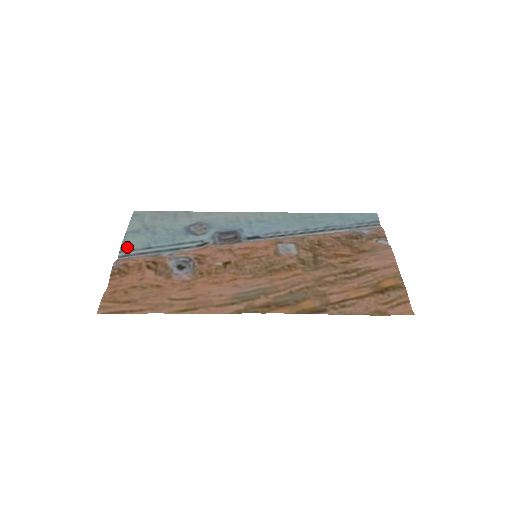
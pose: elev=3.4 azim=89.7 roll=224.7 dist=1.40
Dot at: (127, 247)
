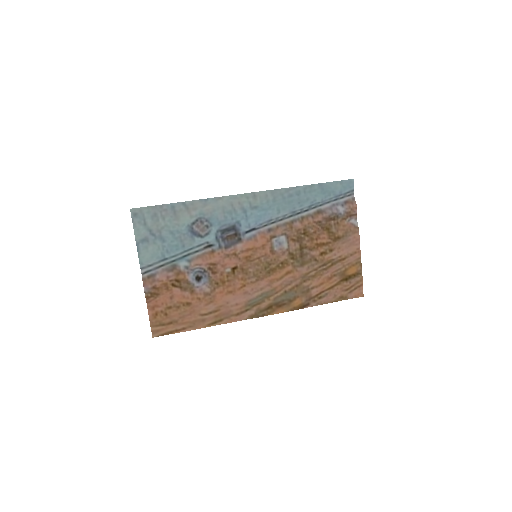
Dot at: (145, 263)
